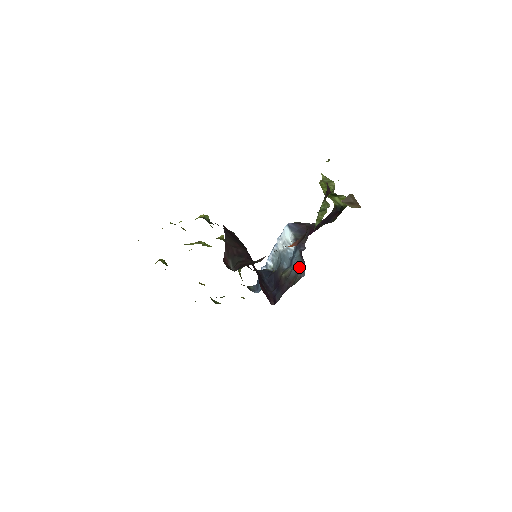
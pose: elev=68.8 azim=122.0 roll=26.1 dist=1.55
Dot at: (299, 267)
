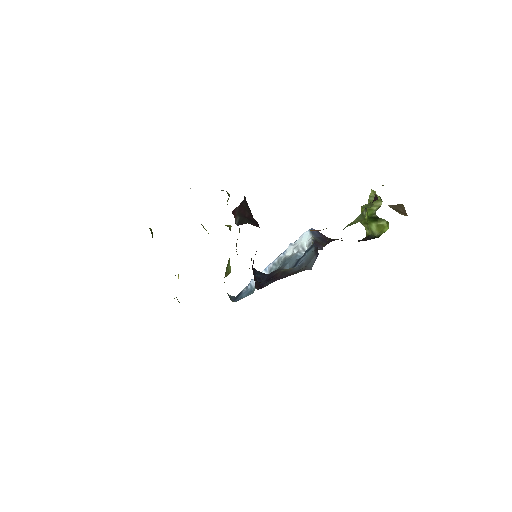
Dot at: (307, 262)
